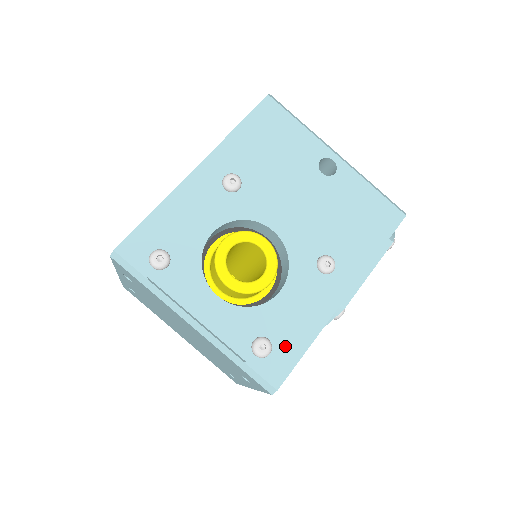
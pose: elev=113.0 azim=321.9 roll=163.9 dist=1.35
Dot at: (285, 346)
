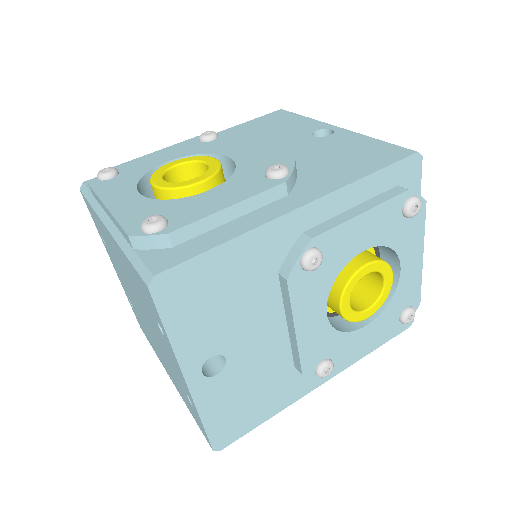
Dot at: (192, 240)
